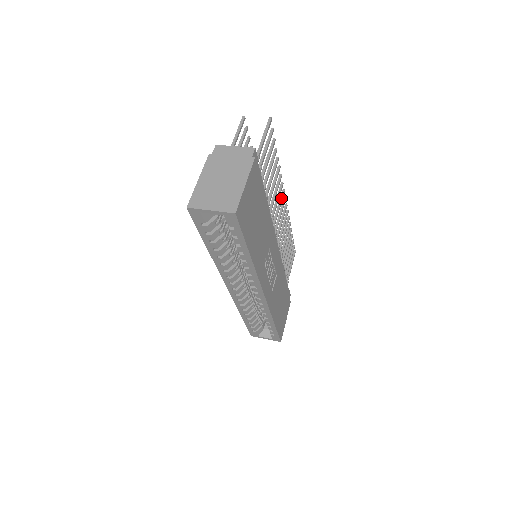
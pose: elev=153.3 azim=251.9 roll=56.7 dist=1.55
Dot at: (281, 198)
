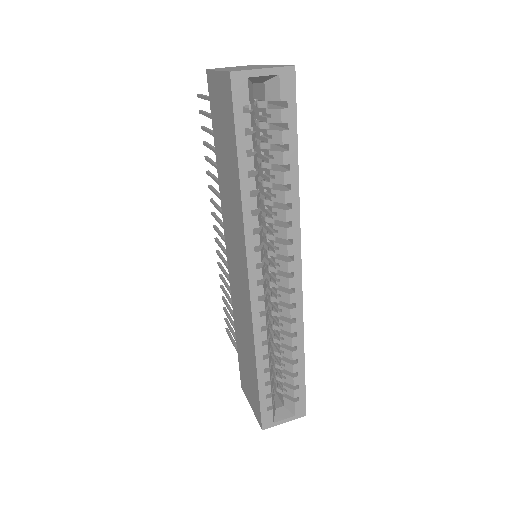
Dot at: occluded
